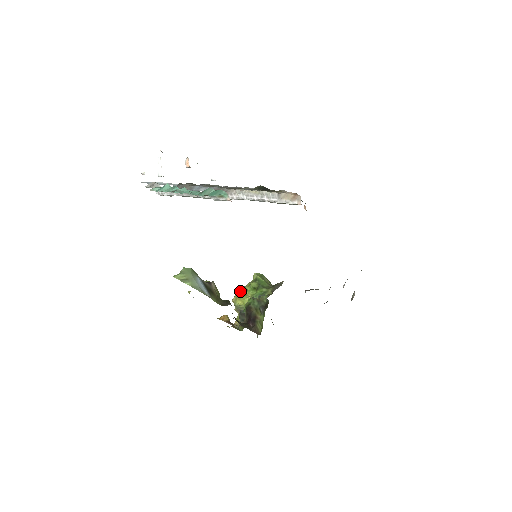
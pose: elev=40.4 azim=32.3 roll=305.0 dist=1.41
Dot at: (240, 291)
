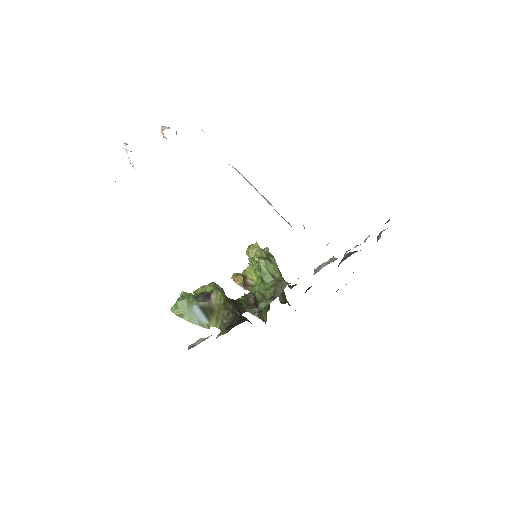
Dot at: (252, 249)
